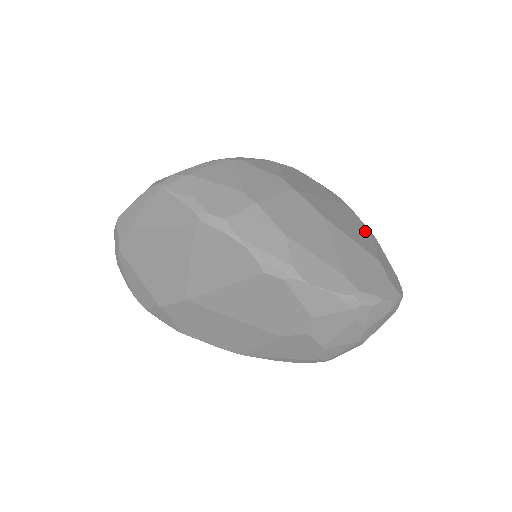
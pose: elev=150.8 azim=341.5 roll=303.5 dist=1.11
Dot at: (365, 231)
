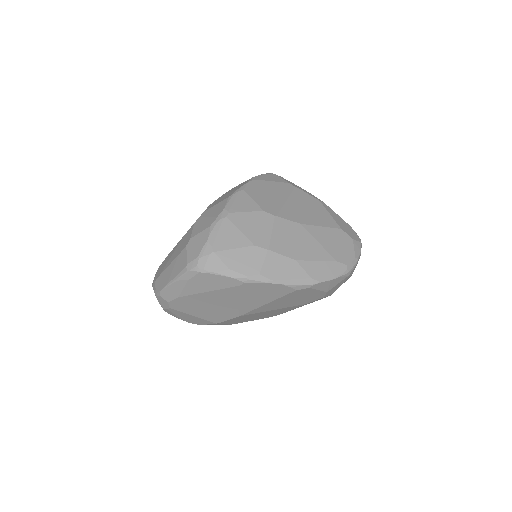
Dot at: (318, 205)
